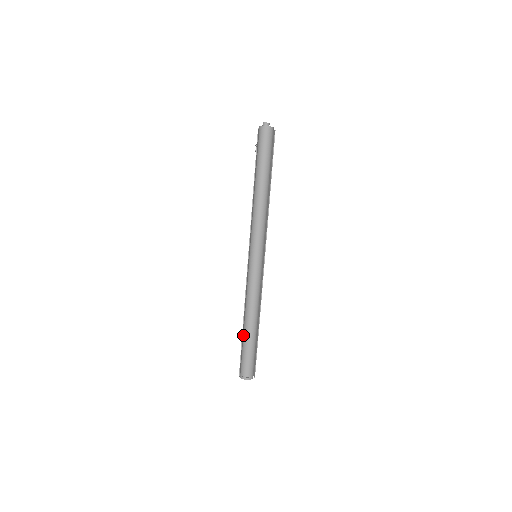
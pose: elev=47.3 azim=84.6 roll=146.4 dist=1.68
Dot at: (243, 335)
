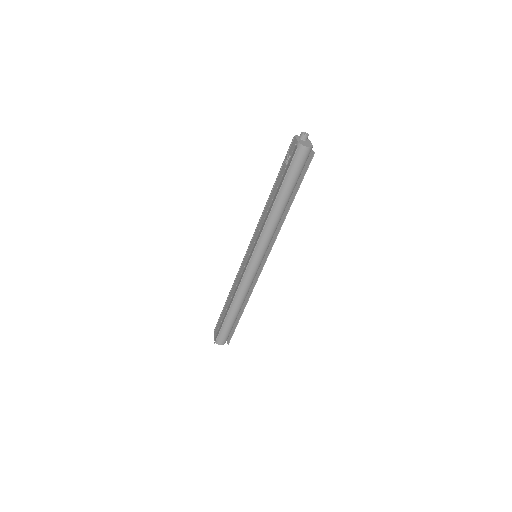
Dot at: occluded
